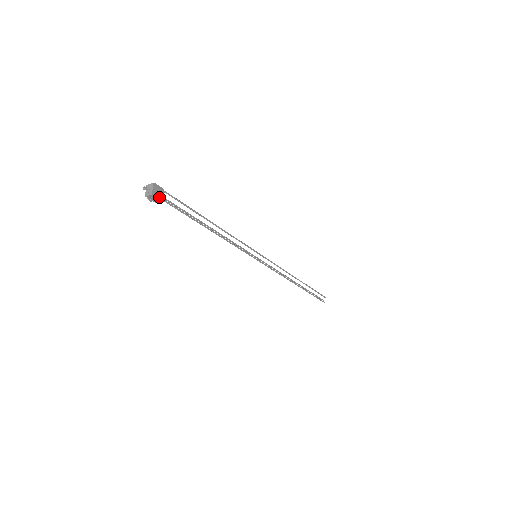
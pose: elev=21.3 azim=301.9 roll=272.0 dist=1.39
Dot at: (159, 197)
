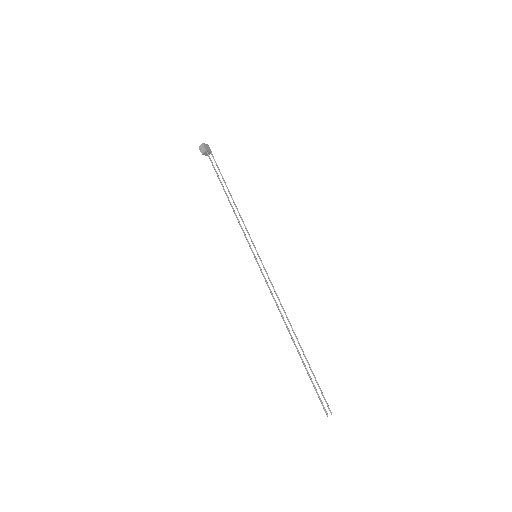
Dot at: (206, 148)
